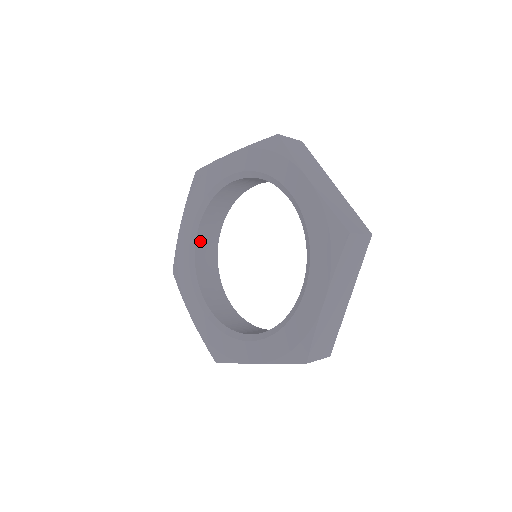
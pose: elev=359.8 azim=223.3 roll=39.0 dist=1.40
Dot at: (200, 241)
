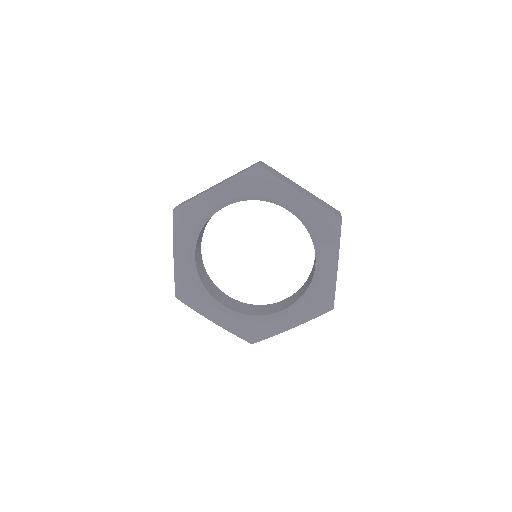
Dot at: occluded
